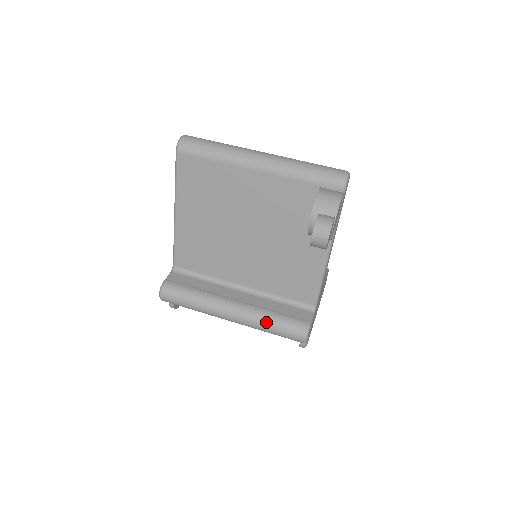
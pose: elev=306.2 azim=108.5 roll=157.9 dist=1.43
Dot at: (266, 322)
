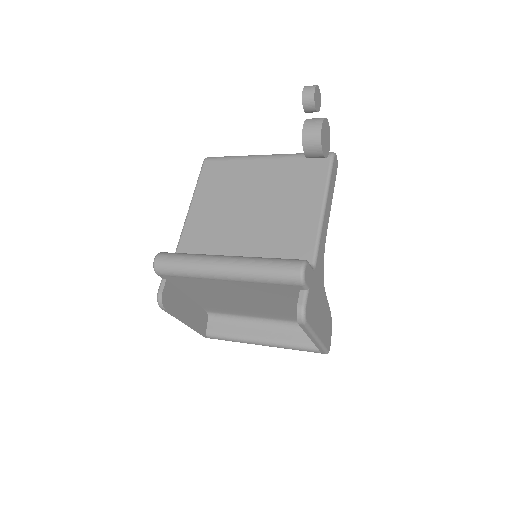
Dot at: (261, 260)
